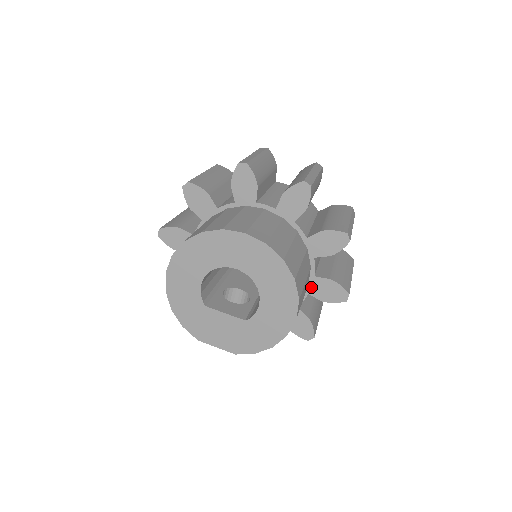
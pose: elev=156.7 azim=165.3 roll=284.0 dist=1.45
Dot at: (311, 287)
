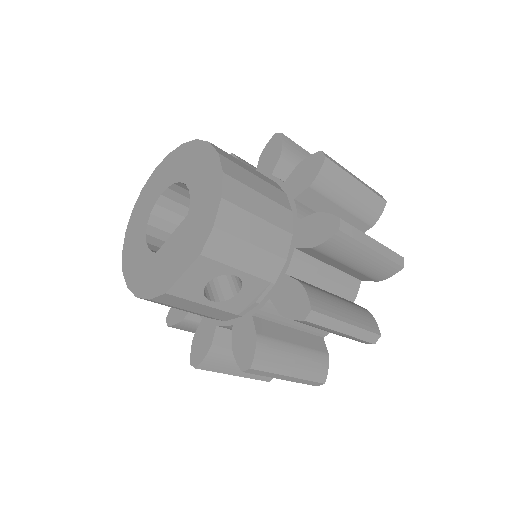
Dot at: (290, 192)
